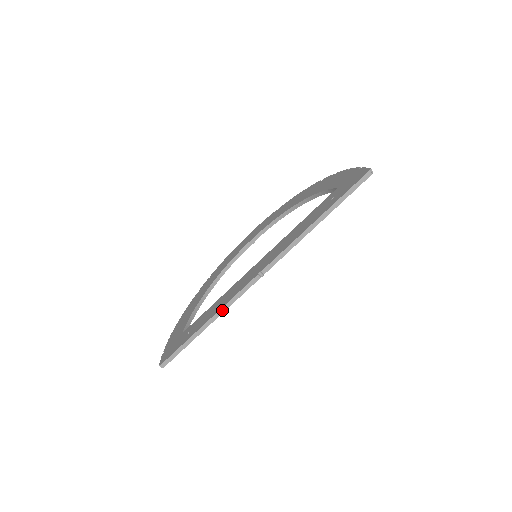
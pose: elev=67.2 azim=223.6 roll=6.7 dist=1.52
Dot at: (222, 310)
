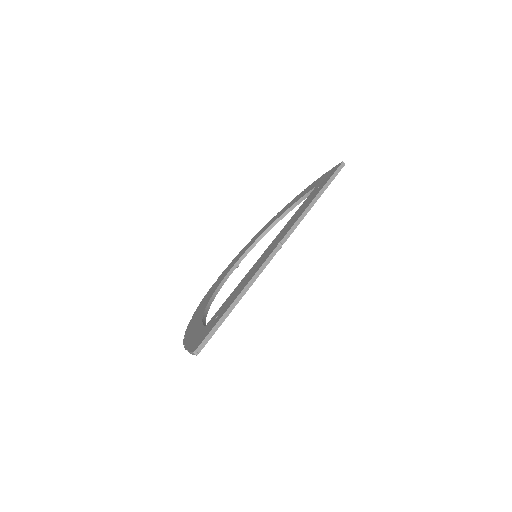
Dot at: (251, 281)
